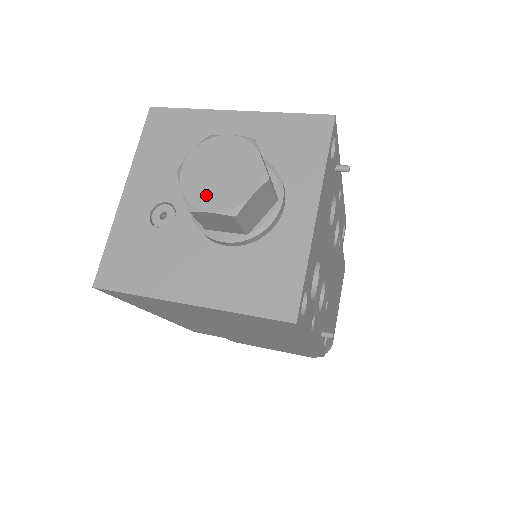
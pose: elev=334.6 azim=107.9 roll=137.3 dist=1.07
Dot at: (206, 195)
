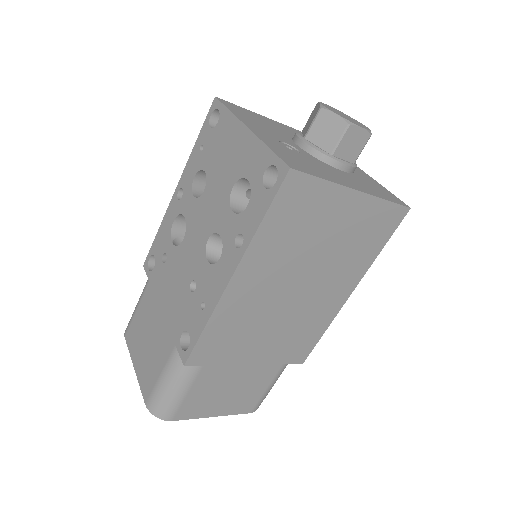
Dot at: (351, 121)
